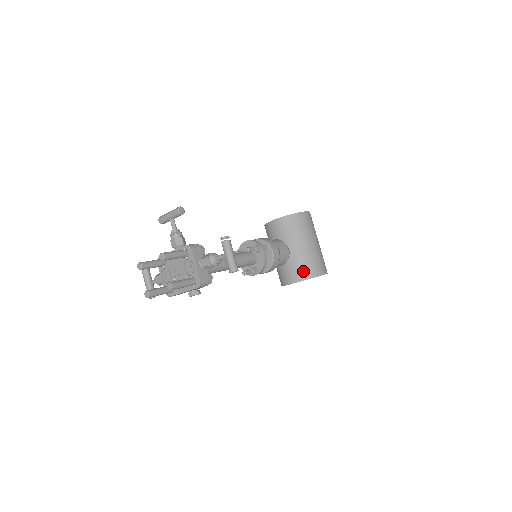
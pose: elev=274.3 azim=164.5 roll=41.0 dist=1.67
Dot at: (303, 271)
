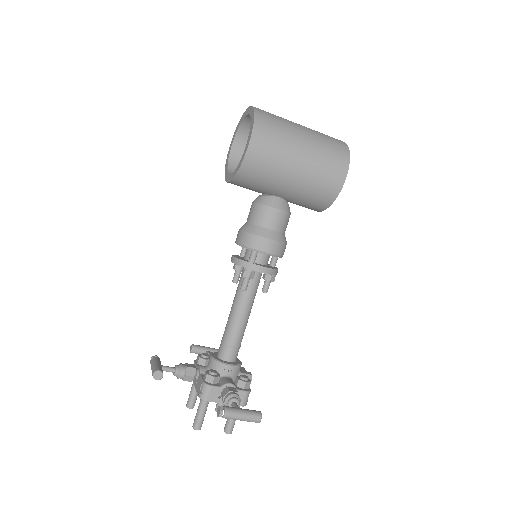
Dot at: (318, 202)
